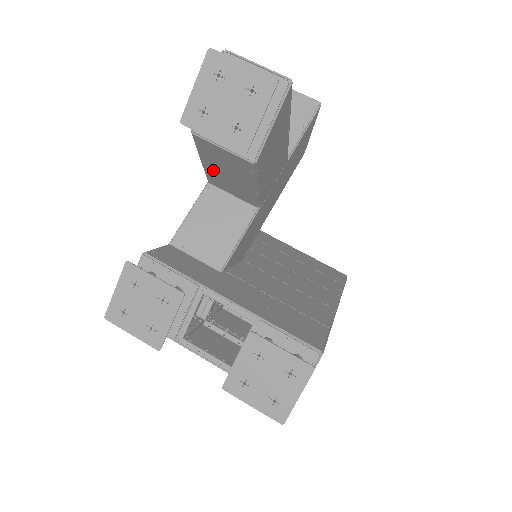
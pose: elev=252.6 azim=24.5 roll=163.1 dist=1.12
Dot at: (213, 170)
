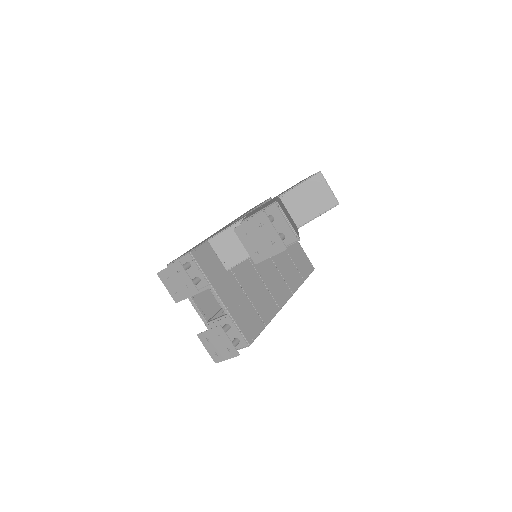
Dot at: occluded
